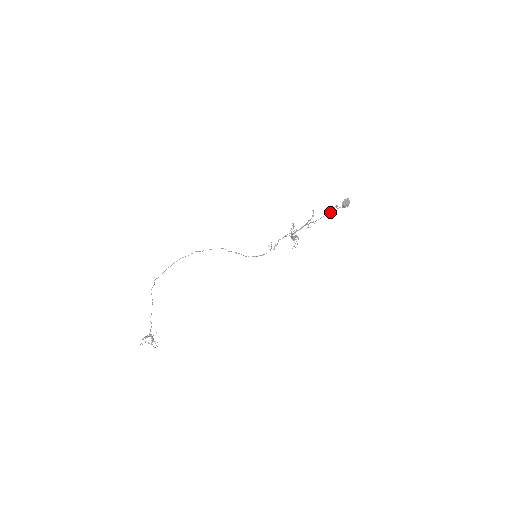
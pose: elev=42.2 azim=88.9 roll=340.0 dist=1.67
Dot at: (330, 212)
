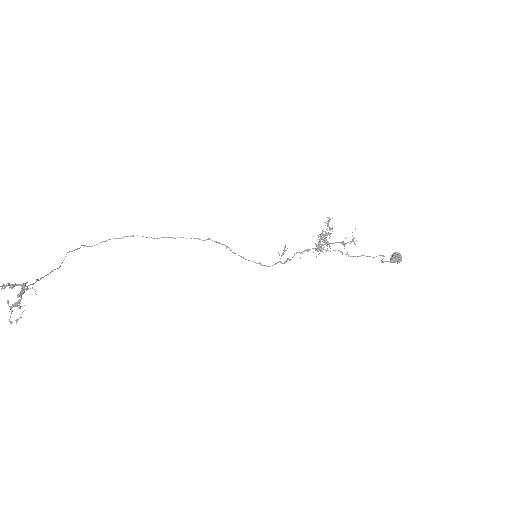
Dot at: (373, 257)
